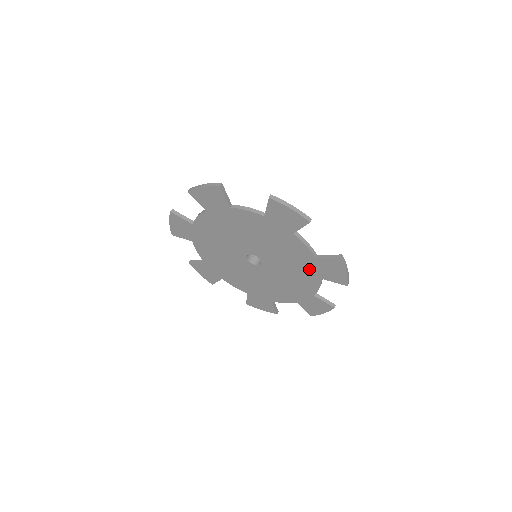
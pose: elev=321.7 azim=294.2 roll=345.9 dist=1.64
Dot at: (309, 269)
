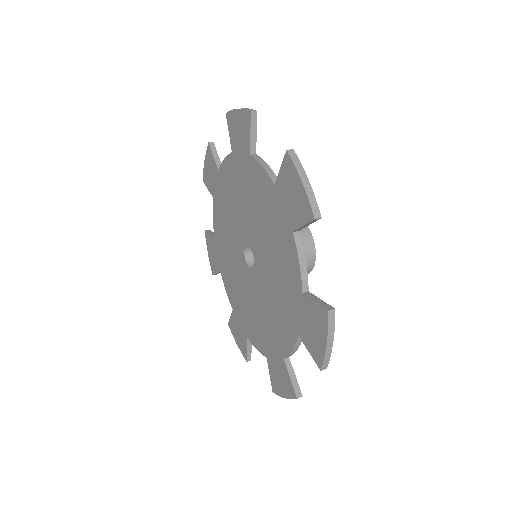
Dot at: (279, 221)
